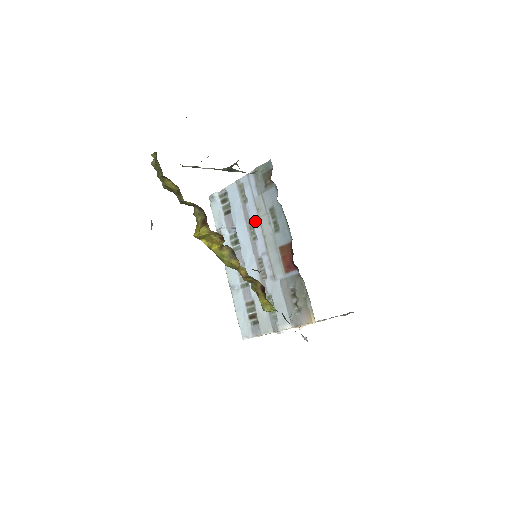
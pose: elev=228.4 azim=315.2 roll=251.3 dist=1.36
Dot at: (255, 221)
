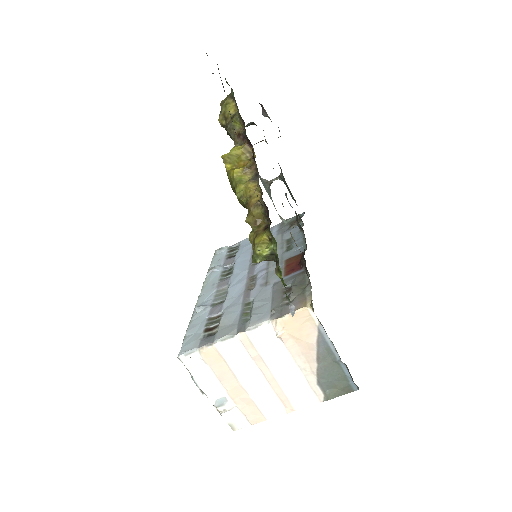
Dot at: occluded
